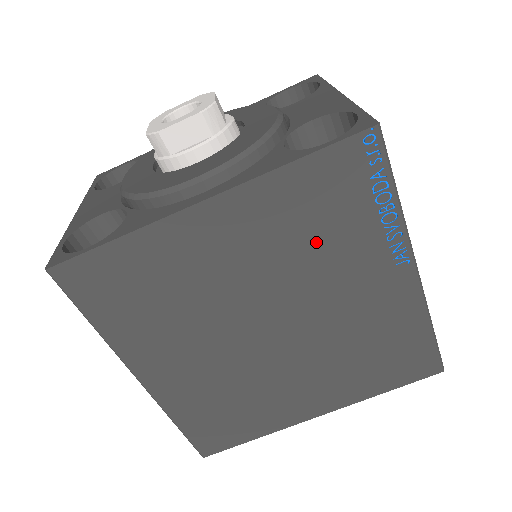
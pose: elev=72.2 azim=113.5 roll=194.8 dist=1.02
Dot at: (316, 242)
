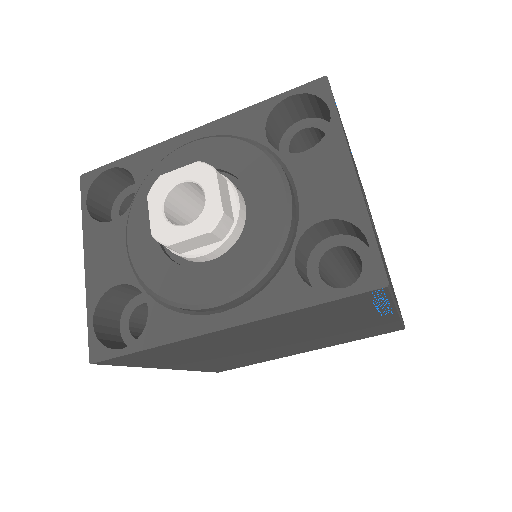
Dot at: (318, 322)
